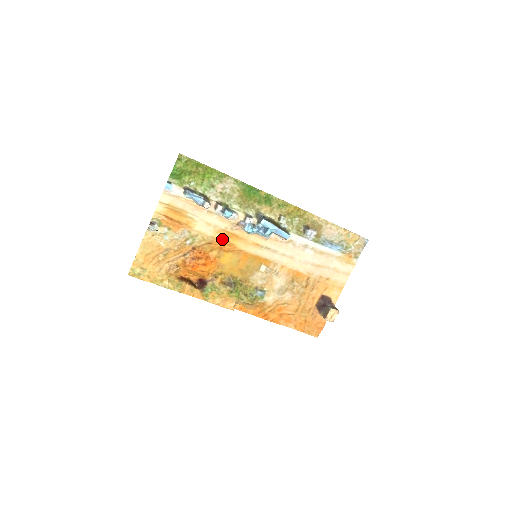
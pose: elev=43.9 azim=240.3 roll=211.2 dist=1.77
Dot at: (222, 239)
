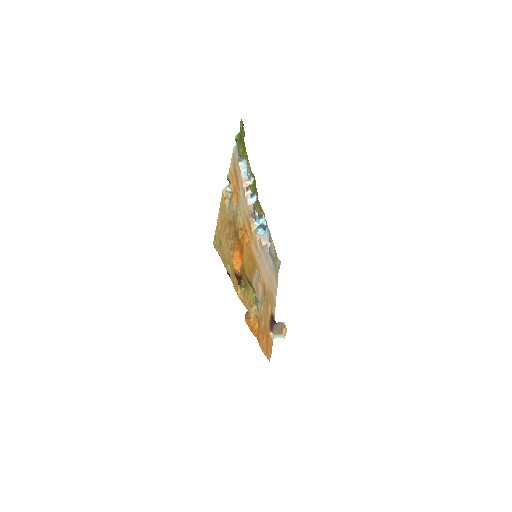
Dot at: (246, 228)
